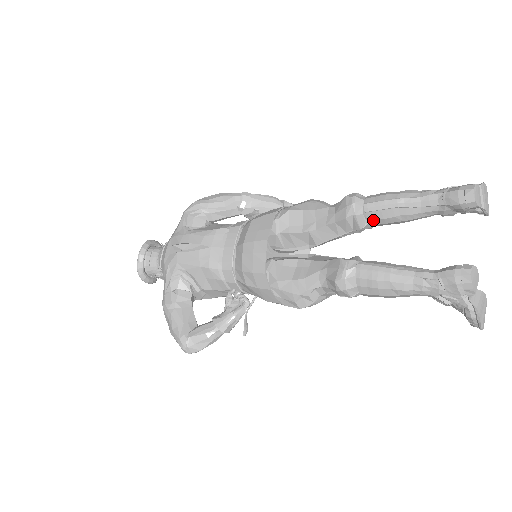
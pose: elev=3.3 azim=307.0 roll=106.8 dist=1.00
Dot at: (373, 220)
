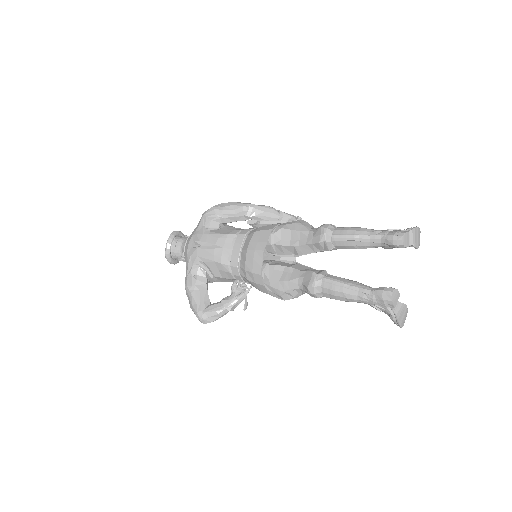
Dot at: (338, 246)
